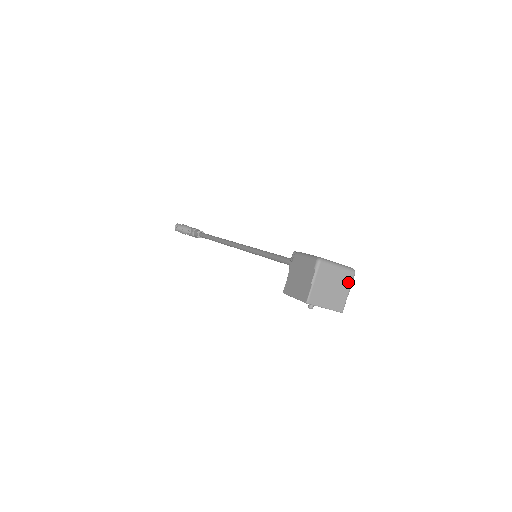
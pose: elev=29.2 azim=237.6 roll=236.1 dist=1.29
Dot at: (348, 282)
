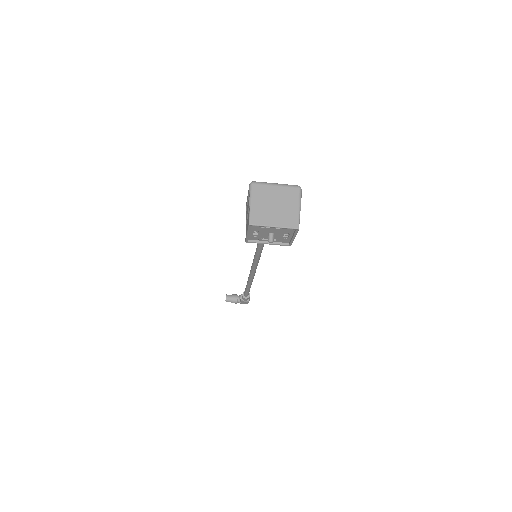
Dot at: (294, 197)
